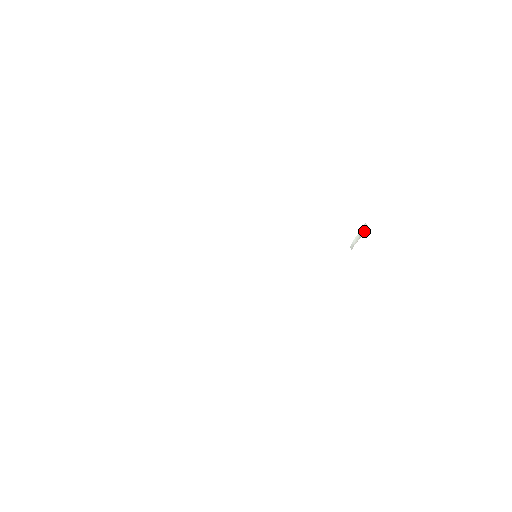
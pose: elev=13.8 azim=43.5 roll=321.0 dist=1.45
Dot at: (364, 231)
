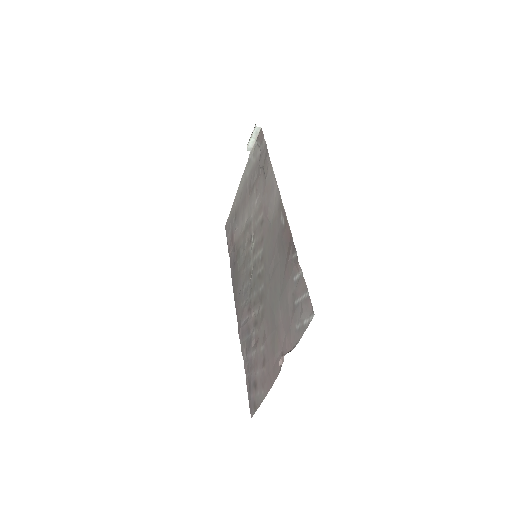
Dot at: (258, 133)
